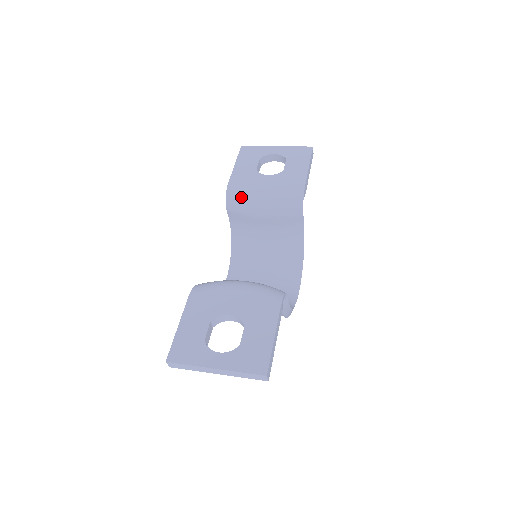
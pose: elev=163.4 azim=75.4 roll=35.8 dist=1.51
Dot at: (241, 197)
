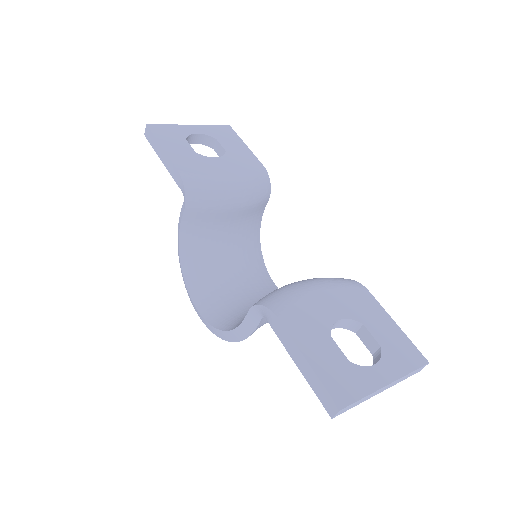
Dot at: (207, 186)
